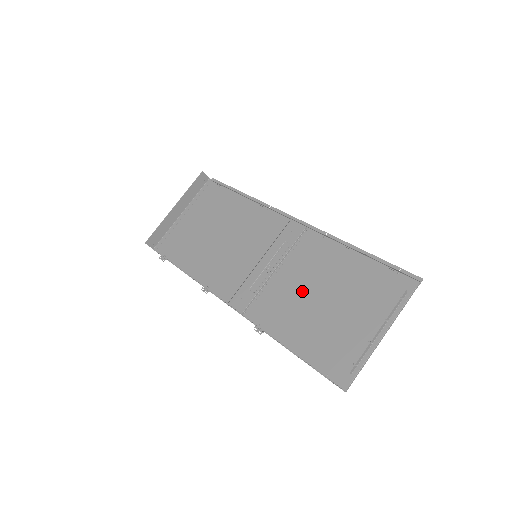
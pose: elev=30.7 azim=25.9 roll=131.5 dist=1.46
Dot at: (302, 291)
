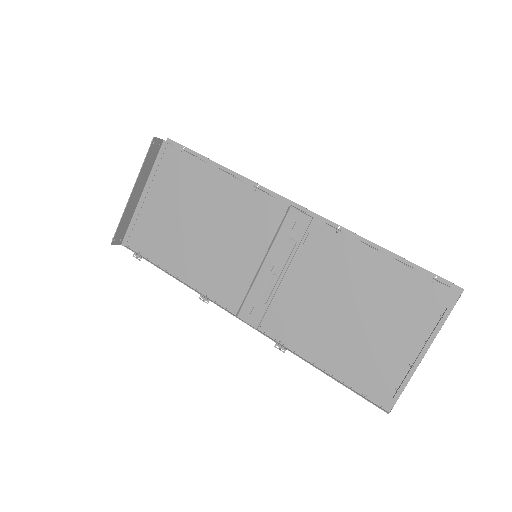
Dot at: (322, 302)
